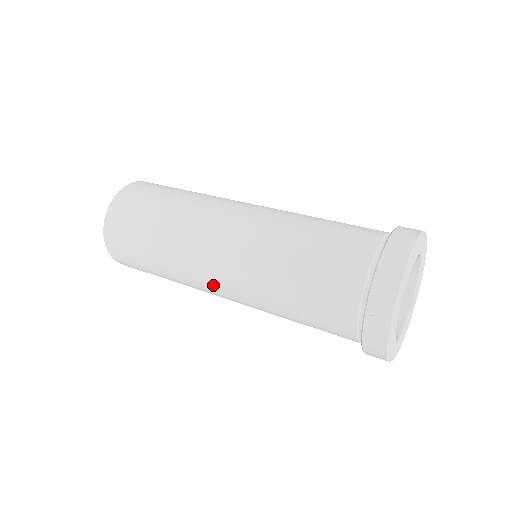
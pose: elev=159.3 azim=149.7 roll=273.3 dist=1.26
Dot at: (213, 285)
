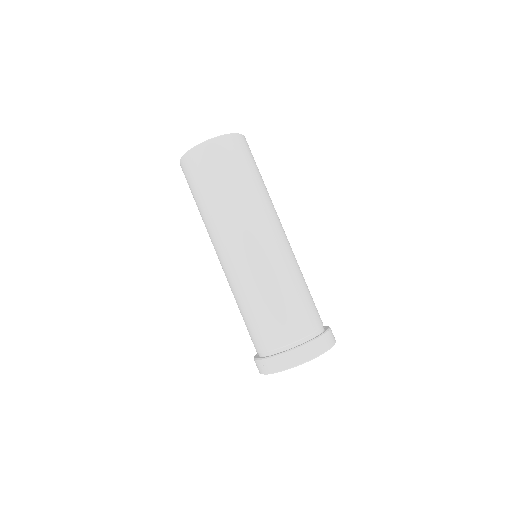
Dot at: (218, 256)
